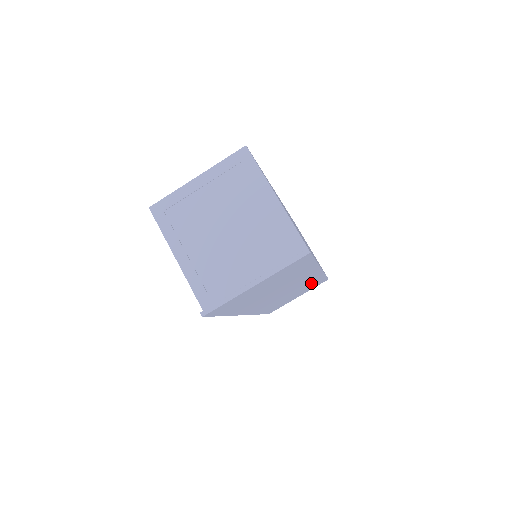
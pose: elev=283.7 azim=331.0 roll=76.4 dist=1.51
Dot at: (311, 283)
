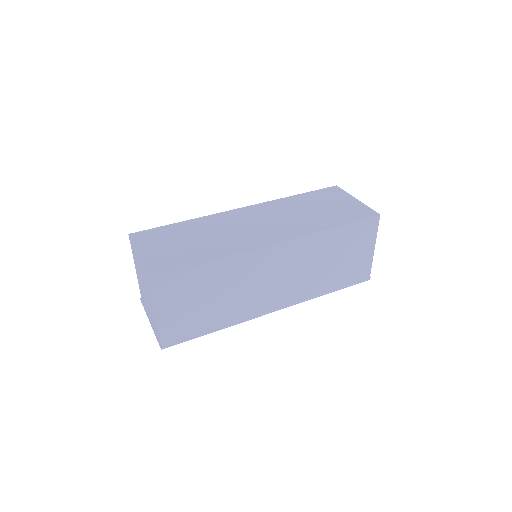
Dot at: occluded
